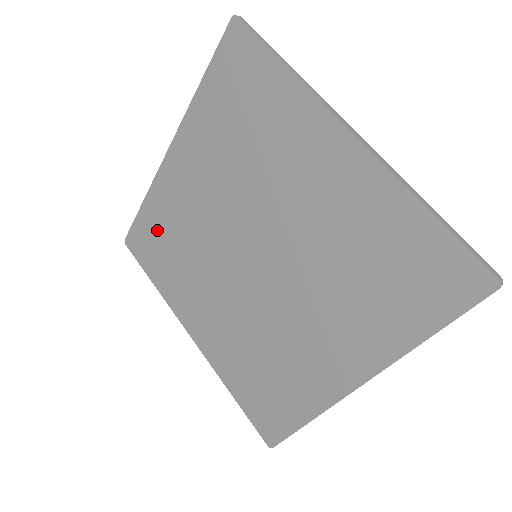
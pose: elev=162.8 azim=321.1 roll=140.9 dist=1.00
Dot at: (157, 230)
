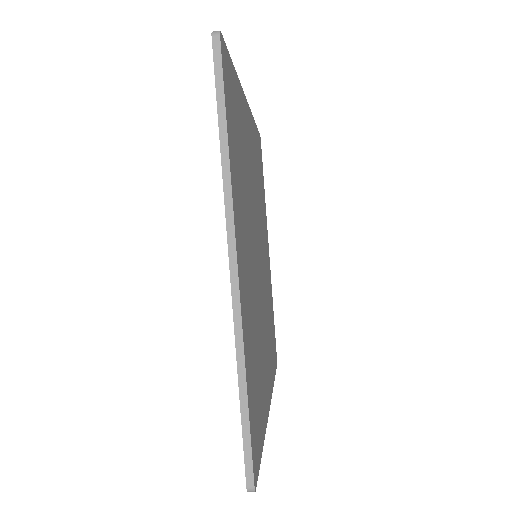
Dot at: occluded
